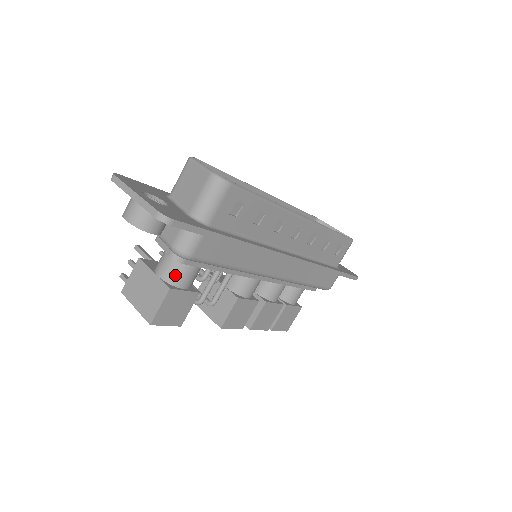
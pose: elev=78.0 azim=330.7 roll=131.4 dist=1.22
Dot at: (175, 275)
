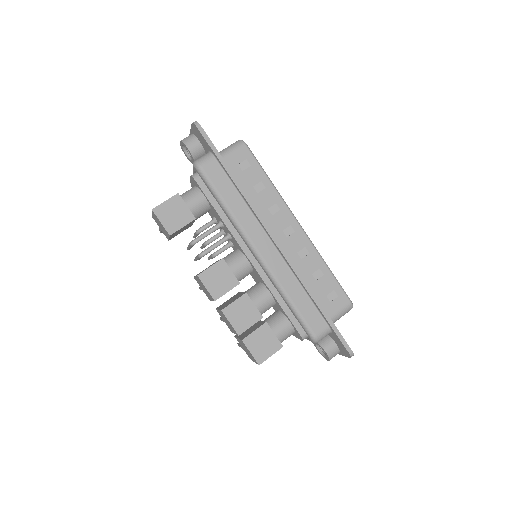
Dot at: (187, 194)
